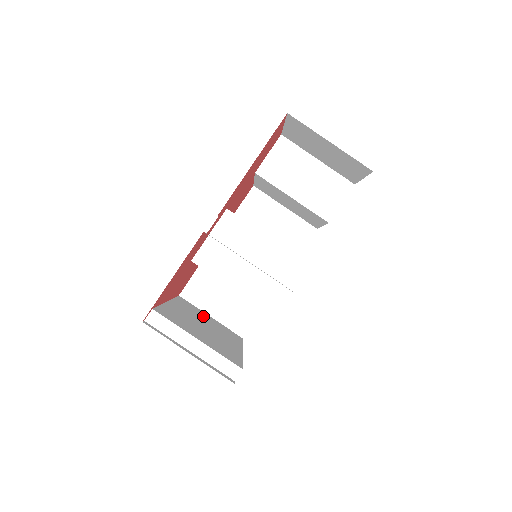
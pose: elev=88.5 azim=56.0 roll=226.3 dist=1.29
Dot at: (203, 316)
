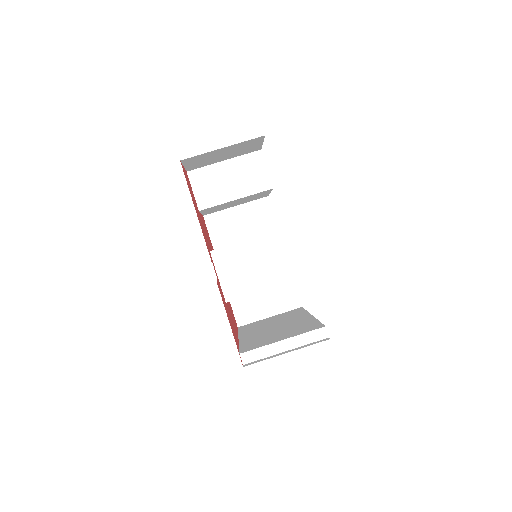
Dot at: (266, 322)
